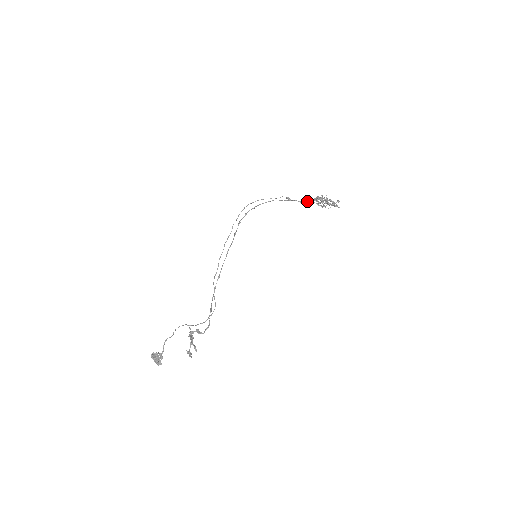
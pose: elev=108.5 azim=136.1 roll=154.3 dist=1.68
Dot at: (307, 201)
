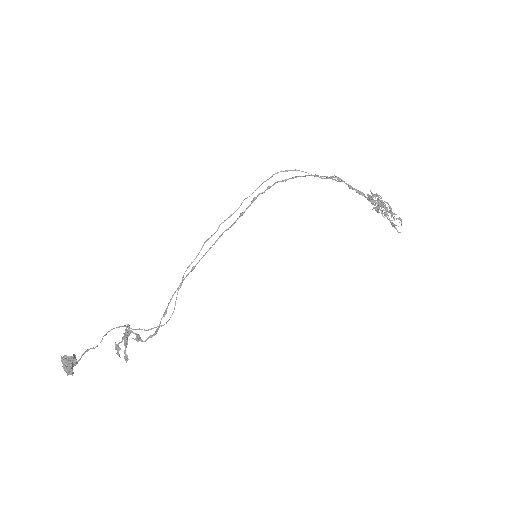
Dot at: (360, 194)
